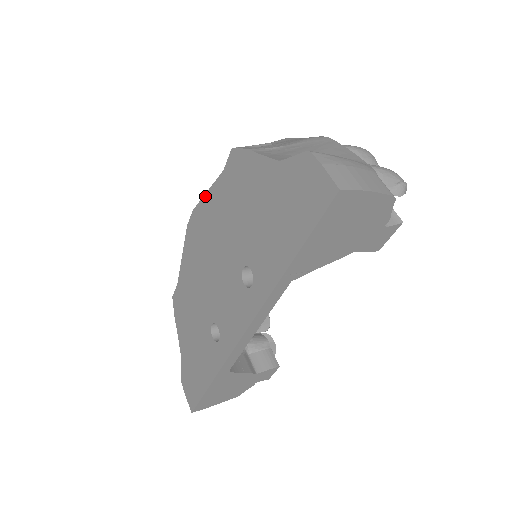
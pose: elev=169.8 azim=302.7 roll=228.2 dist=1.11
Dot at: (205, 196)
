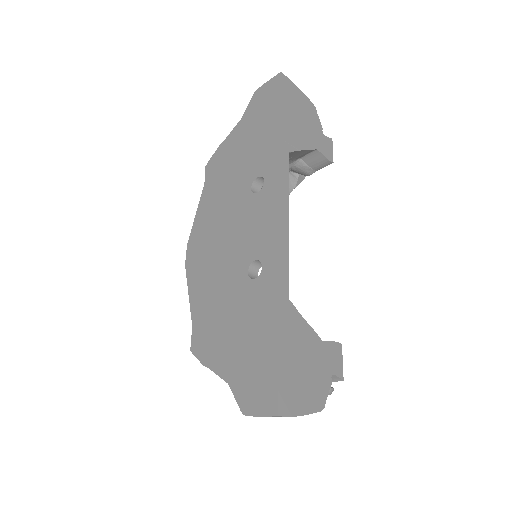
Dot at: (195, 218)
